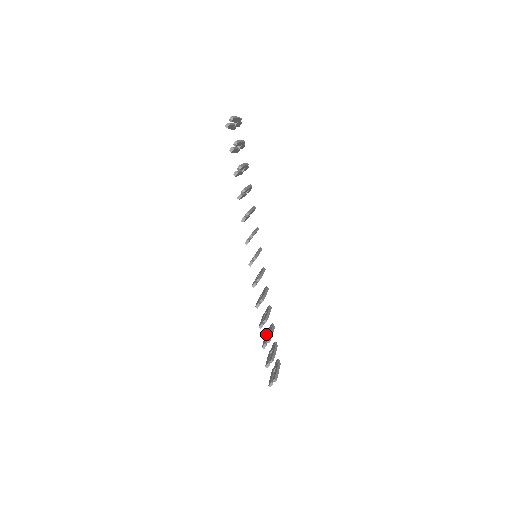
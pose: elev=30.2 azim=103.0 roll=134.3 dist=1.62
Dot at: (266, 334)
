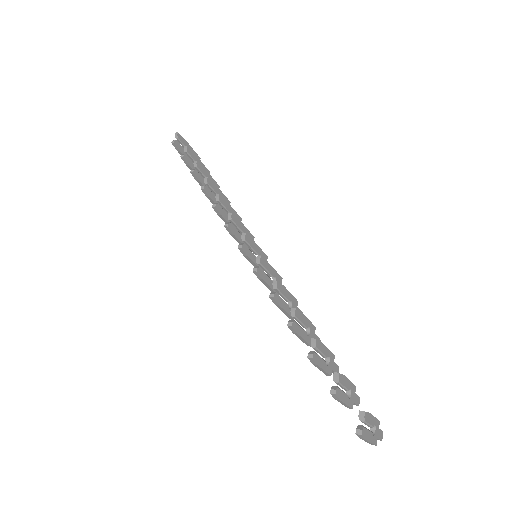
Dot at: occluded
